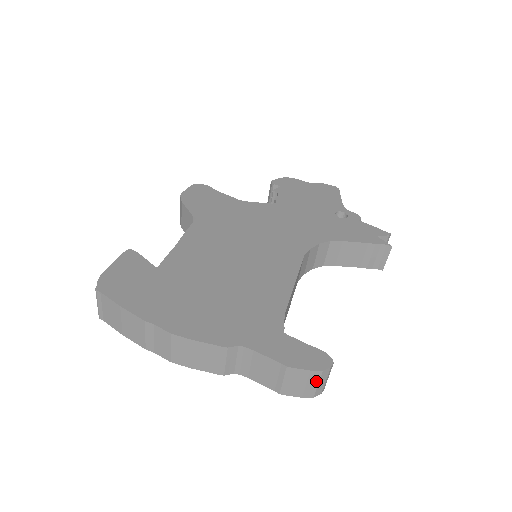
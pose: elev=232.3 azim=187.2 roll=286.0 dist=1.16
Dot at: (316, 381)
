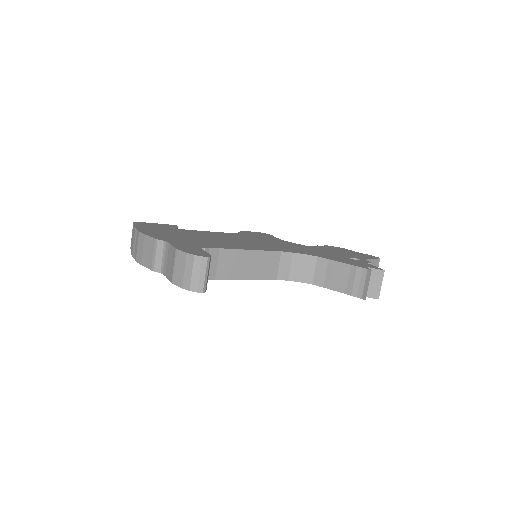
Dot at: (191, 268)
